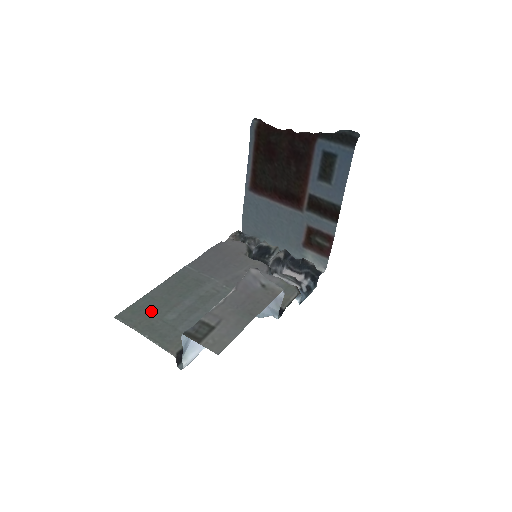
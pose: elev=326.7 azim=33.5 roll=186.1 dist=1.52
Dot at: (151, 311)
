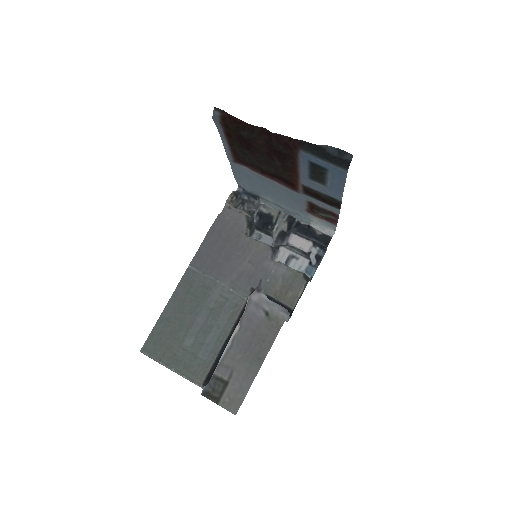
Dot at: (170, 338)
